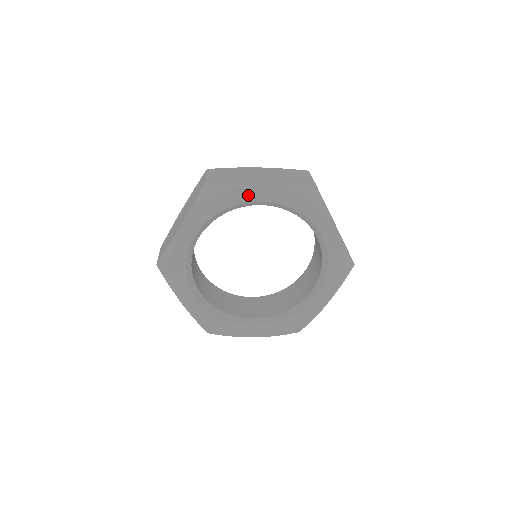
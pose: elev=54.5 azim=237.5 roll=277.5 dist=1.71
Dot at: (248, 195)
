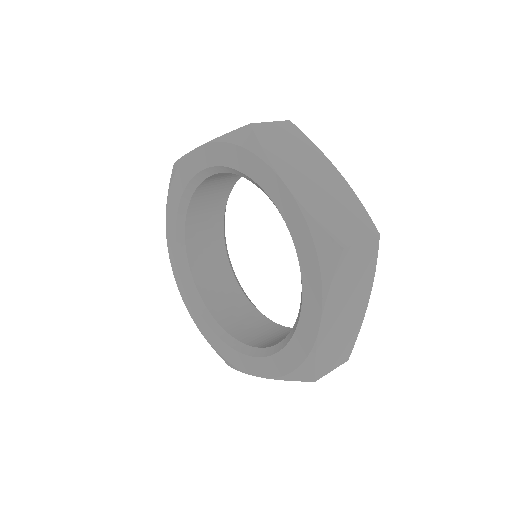
Dot at: (267, 180)
